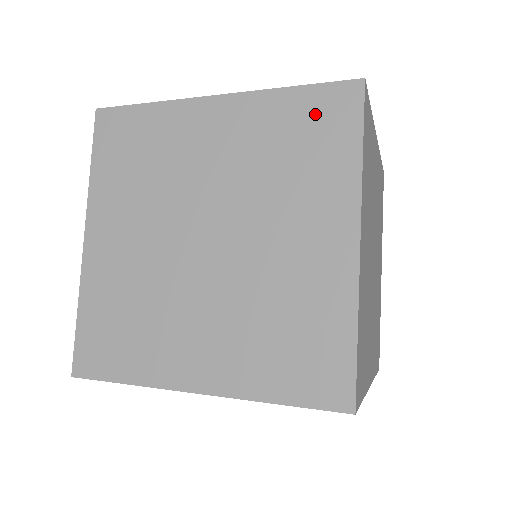
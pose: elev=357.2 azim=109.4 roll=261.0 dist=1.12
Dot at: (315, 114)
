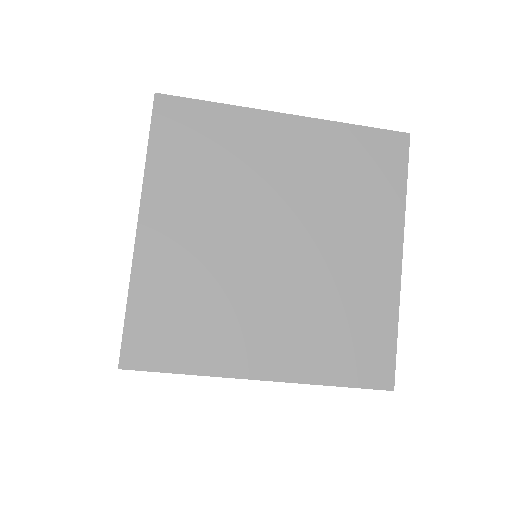
Dot at: (372, 152)
